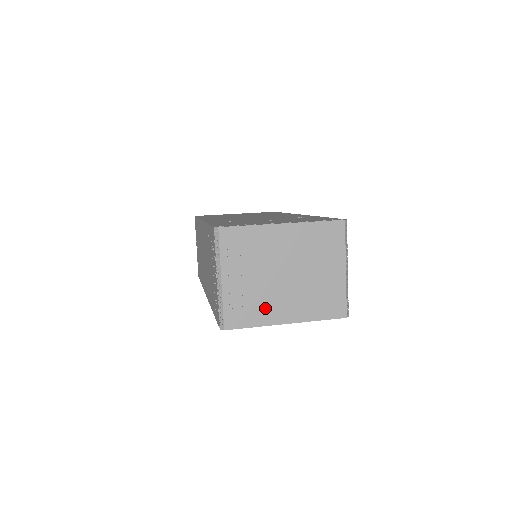
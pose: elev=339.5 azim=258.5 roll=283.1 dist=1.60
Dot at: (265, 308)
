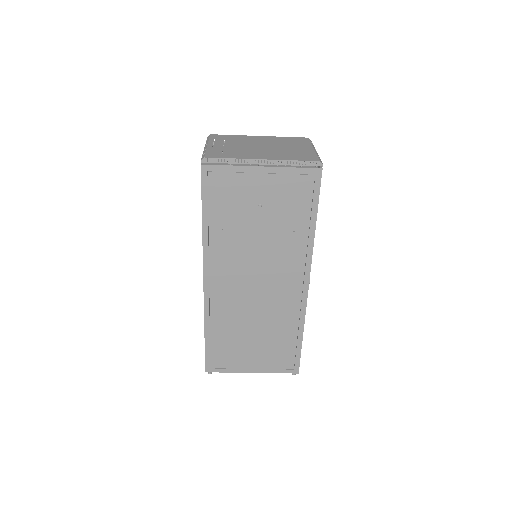
Dot at: (242, 154)
